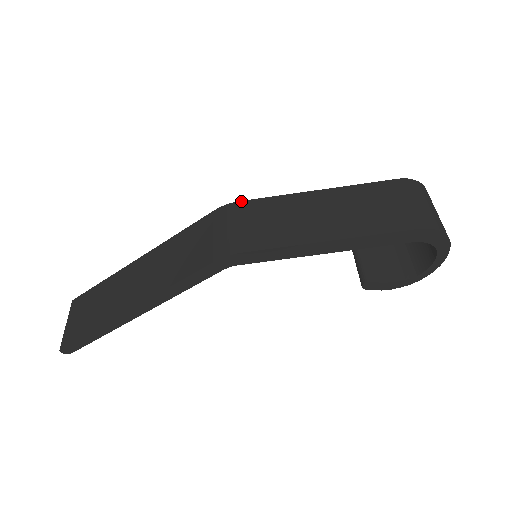
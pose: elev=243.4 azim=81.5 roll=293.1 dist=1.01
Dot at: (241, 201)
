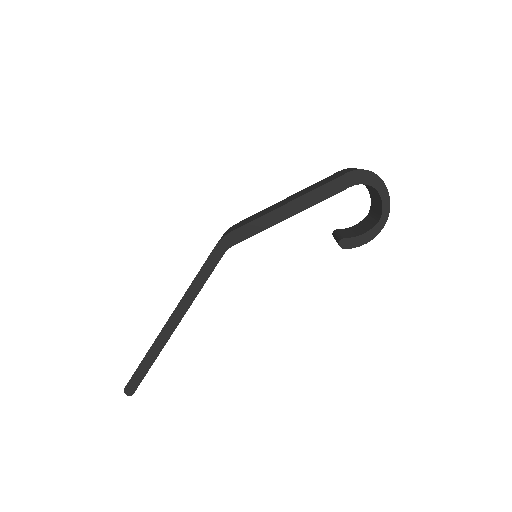
Dot at: (237, 223)
